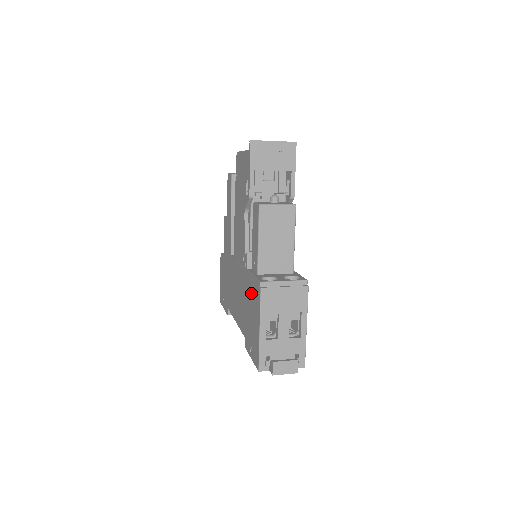
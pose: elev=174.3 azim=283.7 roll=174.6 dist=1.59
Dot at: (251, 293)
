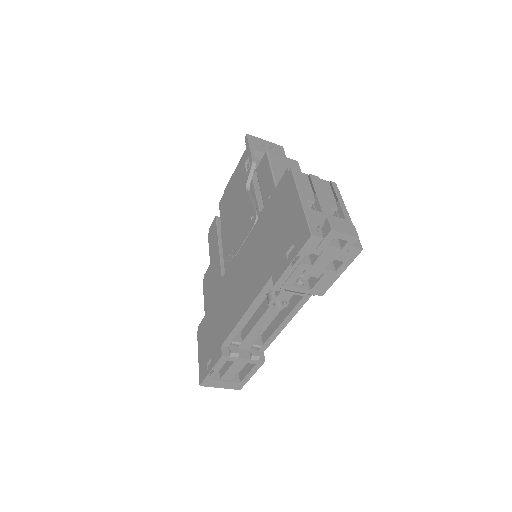
Dot at: (274, 209)
